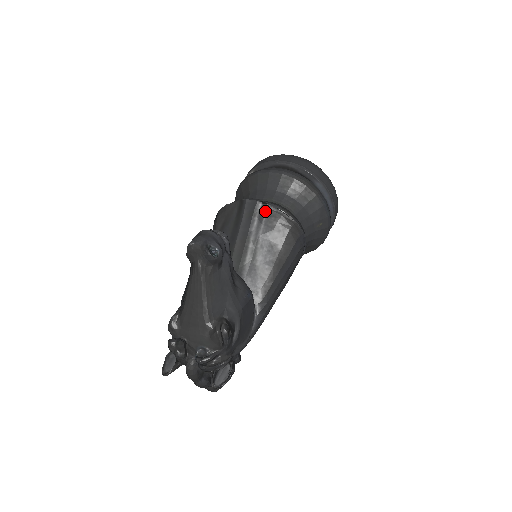
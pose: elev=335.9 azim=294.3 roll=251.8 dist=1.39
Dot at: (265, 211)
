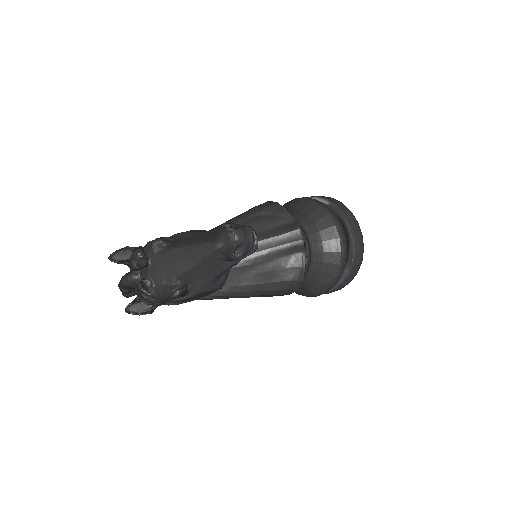
Dot at: (298, 251)
